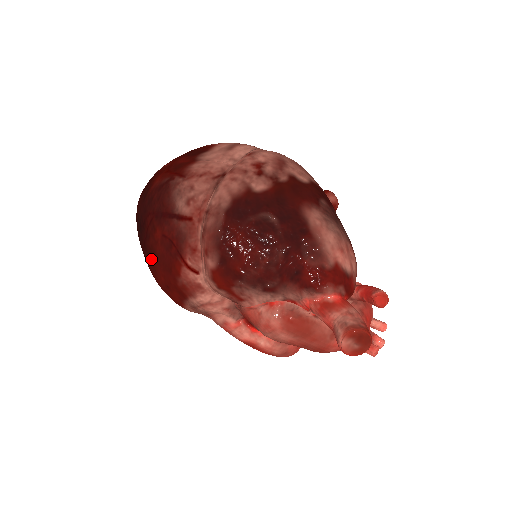
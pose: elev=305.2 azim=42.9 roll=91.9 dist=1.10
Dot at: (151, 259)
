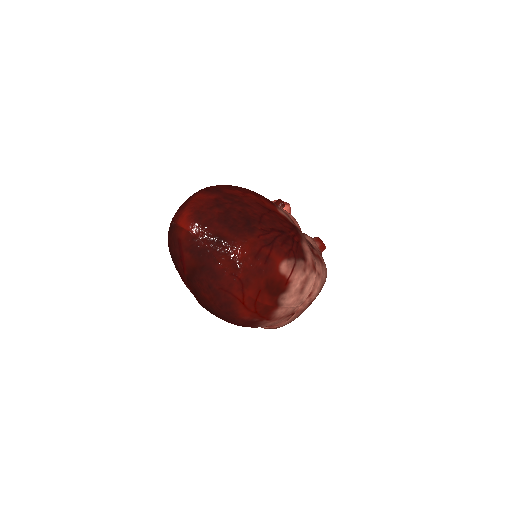
Dot at: occluded
